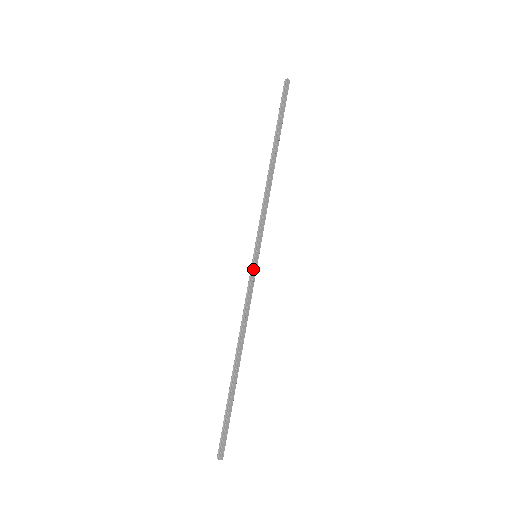
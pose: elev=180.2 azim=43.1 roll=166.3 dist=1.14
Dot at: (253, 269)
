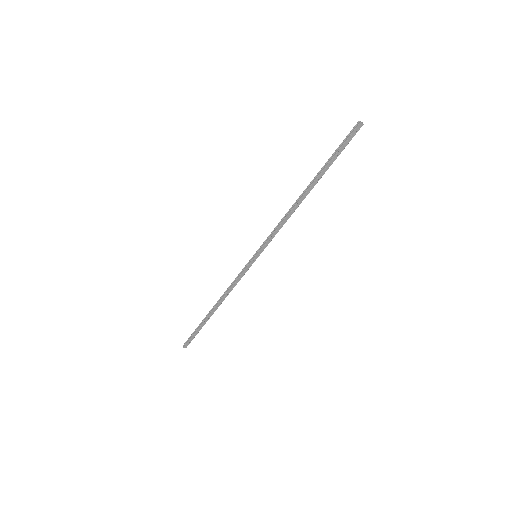
Dot at: (249, 264)
